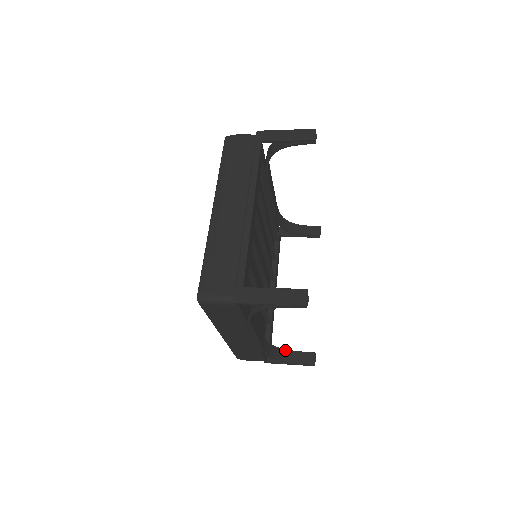
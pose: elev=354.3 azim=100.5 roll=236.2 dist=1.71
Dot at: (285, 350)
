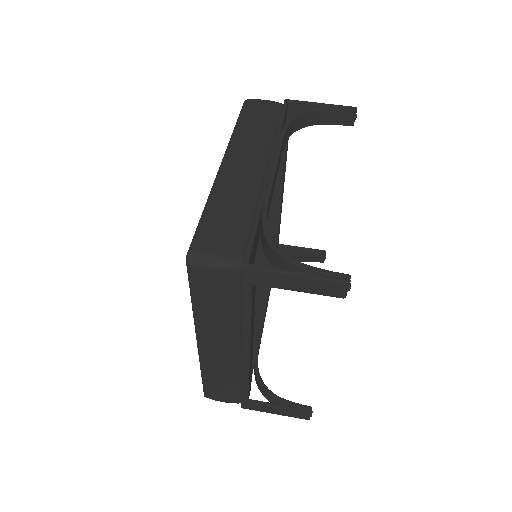
Dot at: (293, 255)
